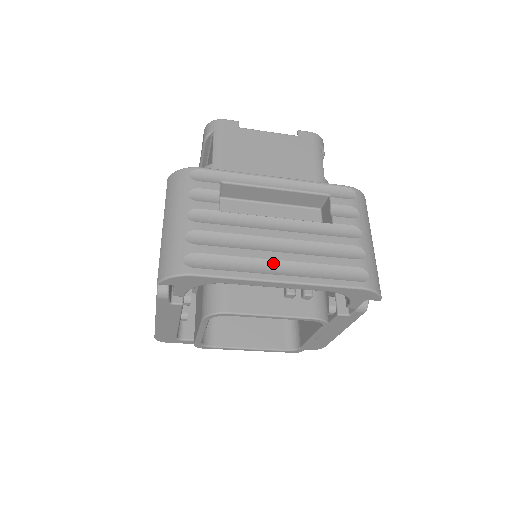
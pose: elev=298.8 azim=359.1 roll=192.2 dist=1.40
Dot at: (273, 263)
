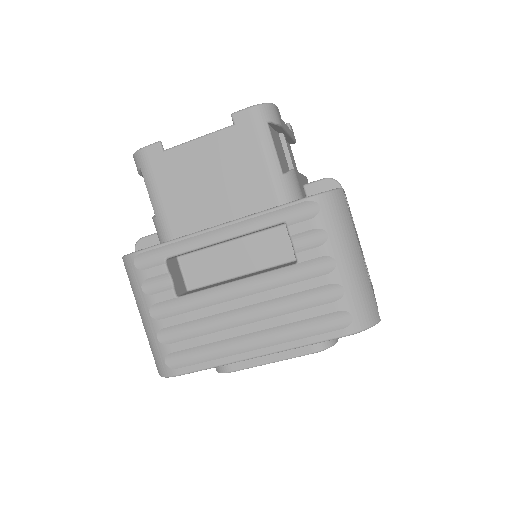
Dot at: (245, 338)
